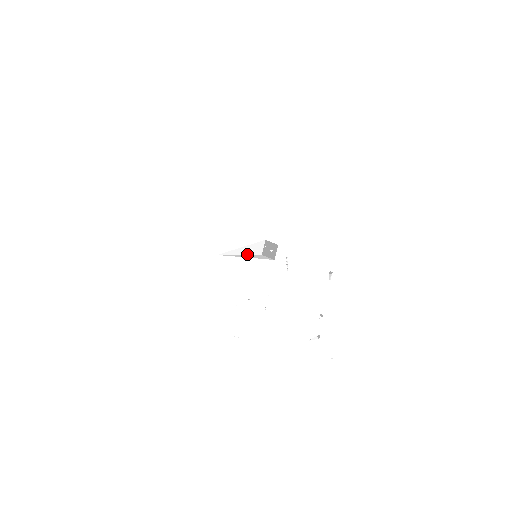
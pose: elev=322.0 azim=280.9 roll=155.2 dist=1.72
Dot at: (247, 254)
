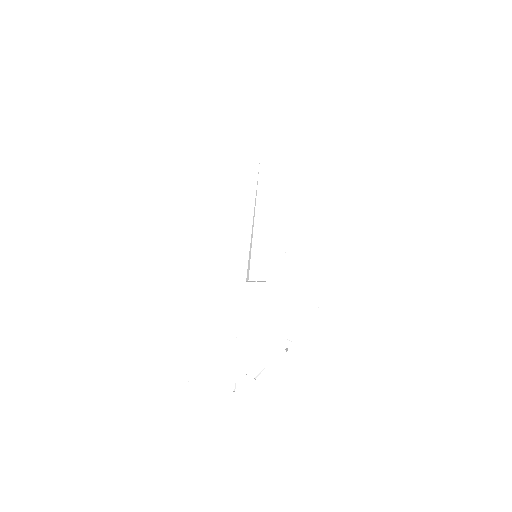
Dot at: occluded
